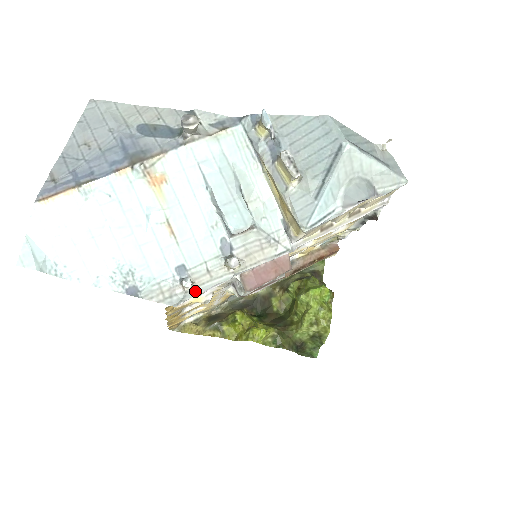
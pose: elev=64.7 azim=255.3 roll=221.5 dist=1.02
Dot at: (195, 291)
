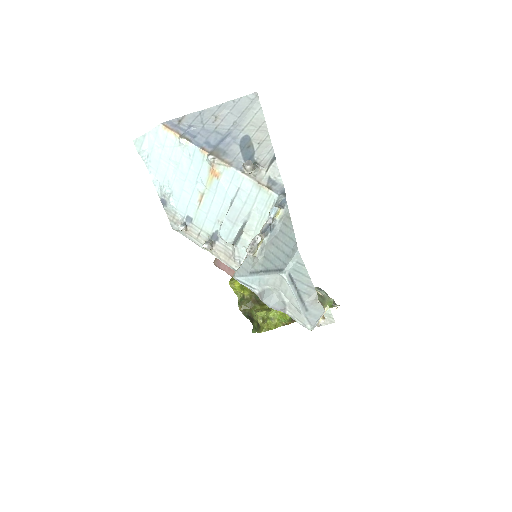
Dot at: (186, 234)
